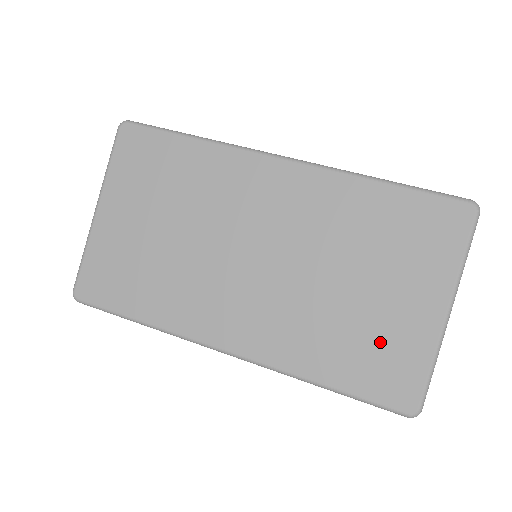
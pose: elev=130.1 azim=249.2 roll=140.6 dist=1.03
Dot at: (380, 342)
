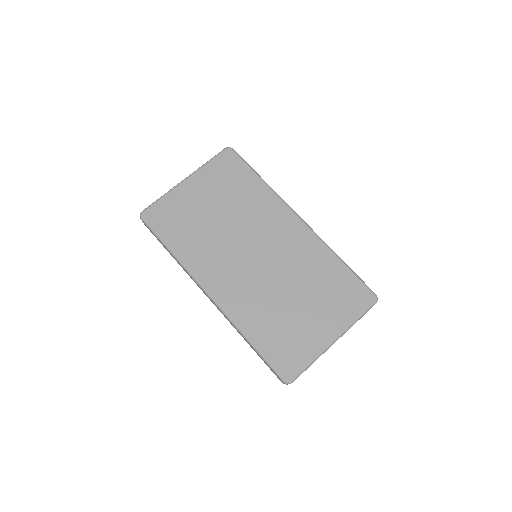
Dot at: (293, 335)
